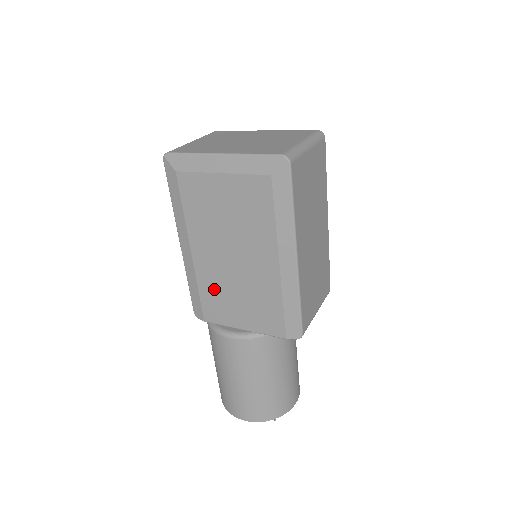
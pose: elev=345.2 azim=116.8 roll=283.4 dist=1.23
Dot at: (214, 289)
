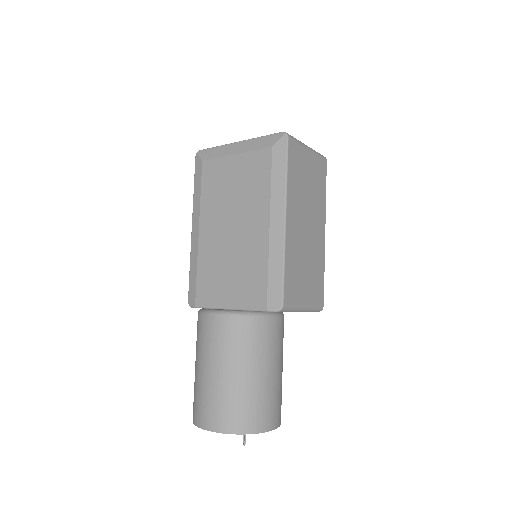
Dot at: (210, 267)
